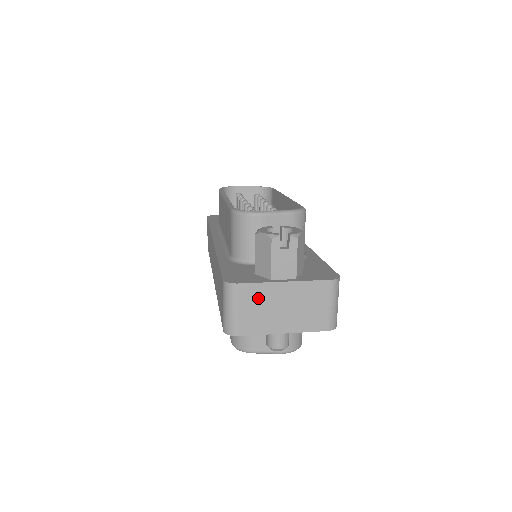
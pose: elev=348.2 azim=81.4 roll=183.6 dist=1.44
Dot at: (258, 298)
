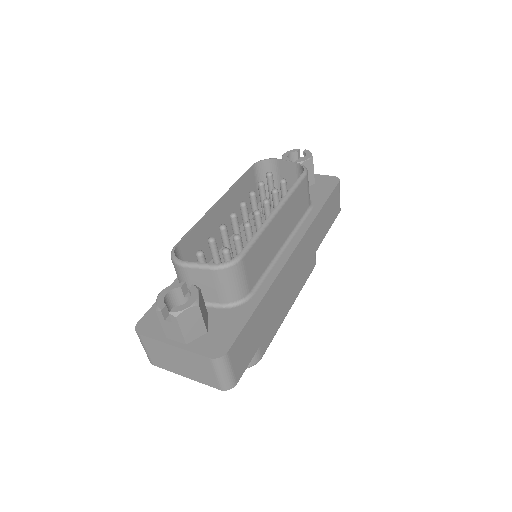
Dot at: (158, 348)
